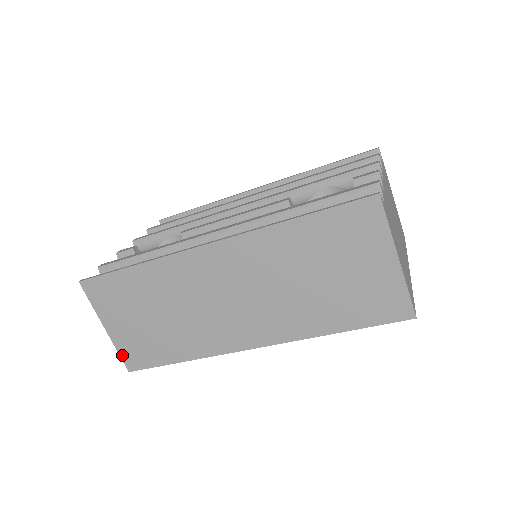
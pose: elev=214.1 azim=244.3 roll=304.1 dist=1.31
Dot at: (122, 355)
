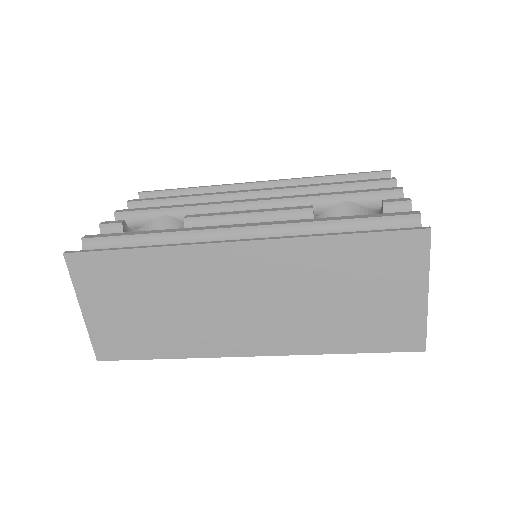
Dot at: (94, 342)
